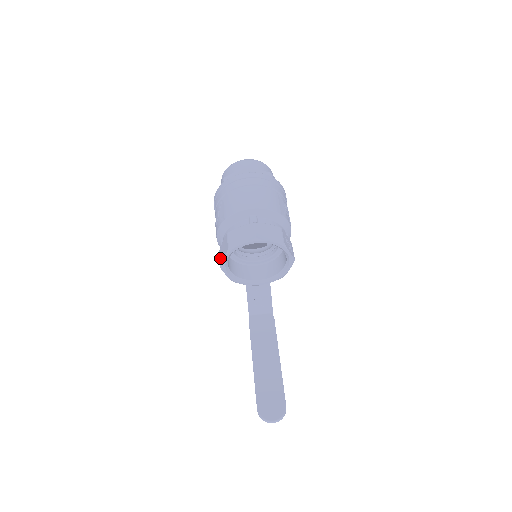
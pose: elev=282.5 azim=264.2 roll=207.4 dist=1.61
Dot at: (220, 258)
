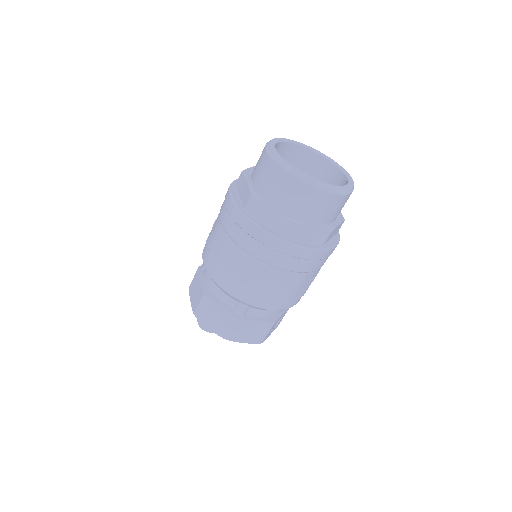
Dot at: (192, 283)
